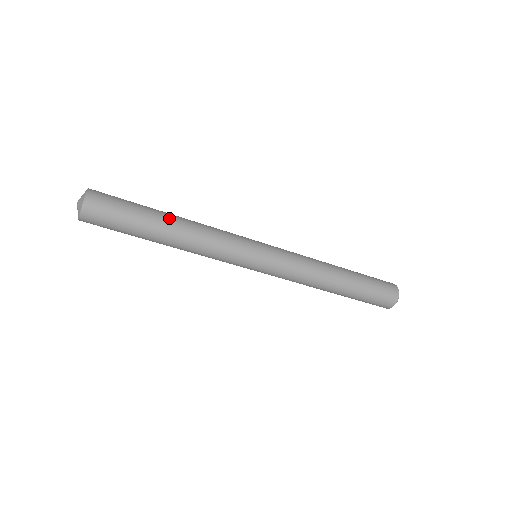
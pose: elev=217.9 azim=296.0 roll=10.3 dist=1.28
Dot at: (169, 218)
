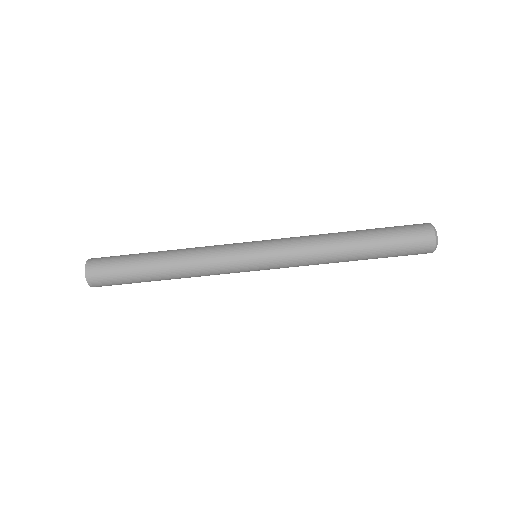
Dot at: (157, 258)
